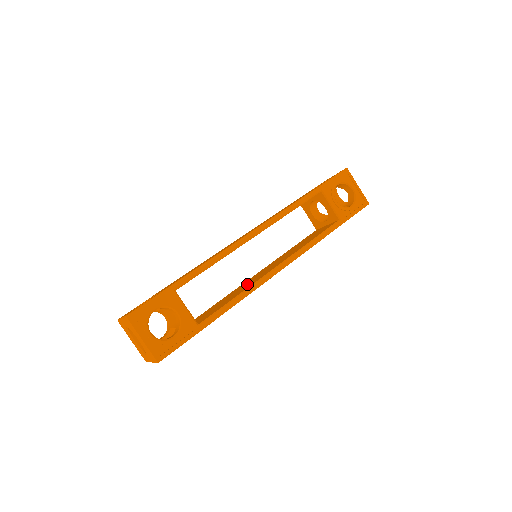
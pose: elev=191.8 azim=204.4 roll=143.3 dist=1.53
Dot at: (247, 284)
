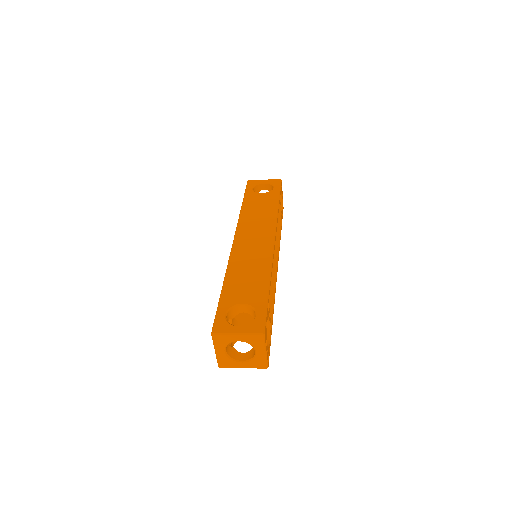
Dot at: occluded
